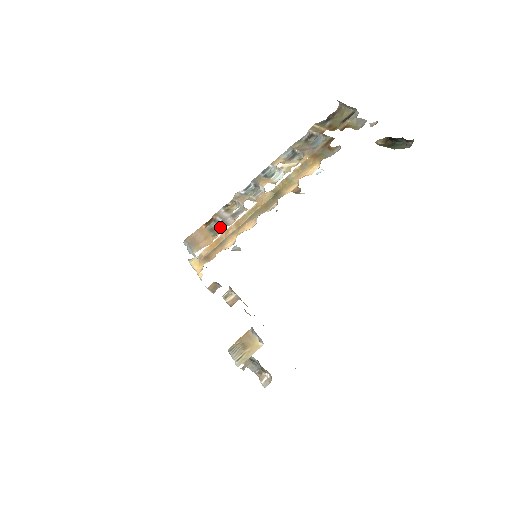
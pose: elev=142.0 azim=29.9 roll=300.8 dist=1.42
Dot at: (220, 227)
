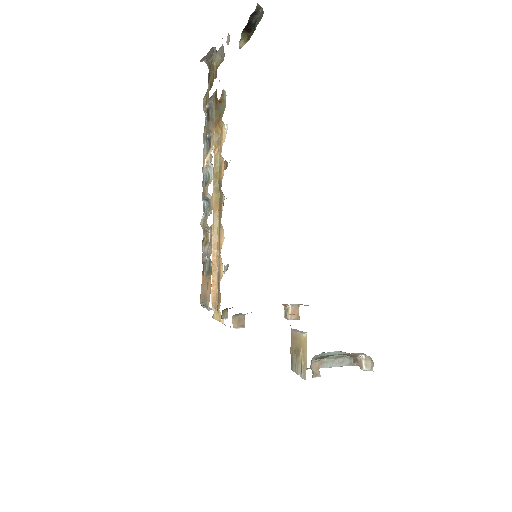
Dot at: (210, 264)
